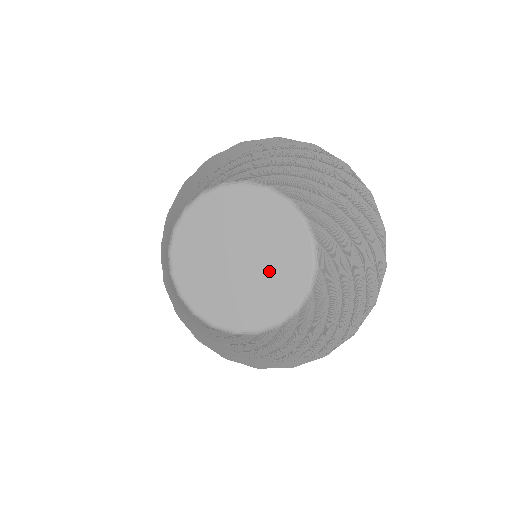
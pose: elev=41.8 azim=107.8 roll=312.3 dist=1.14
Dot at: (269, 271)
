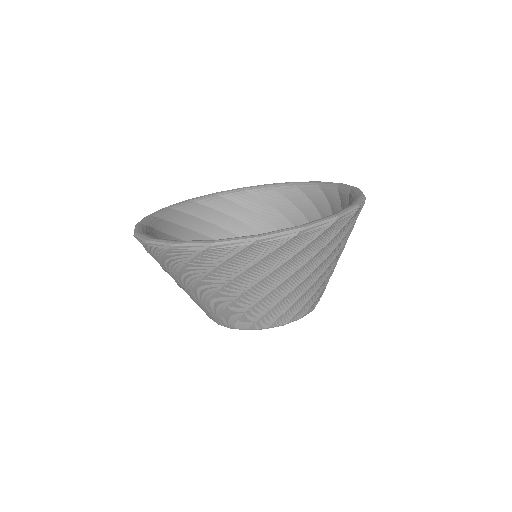
Dot at: occluded
